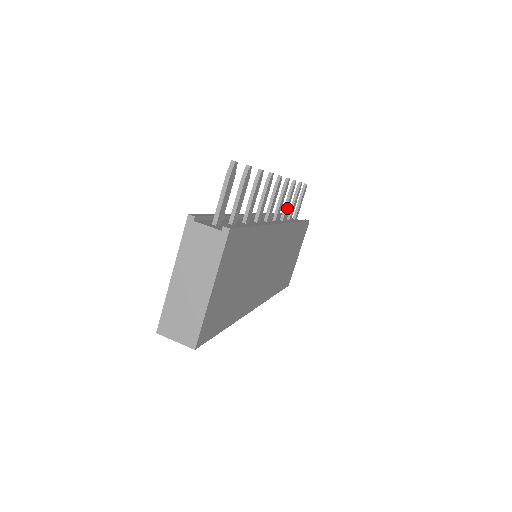
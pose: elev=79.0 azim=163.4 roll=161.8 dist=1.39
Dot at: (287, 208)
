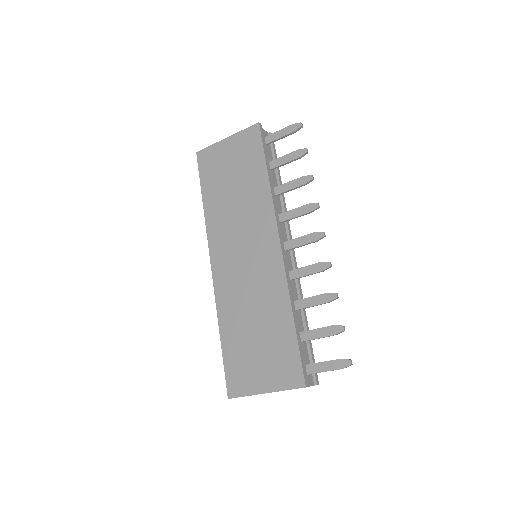
Dot at: (287, 188)
